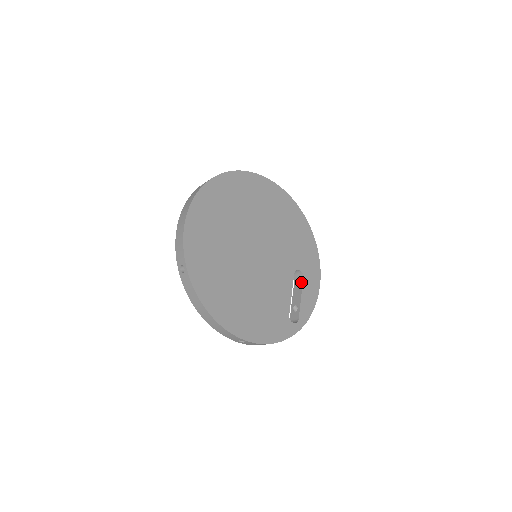
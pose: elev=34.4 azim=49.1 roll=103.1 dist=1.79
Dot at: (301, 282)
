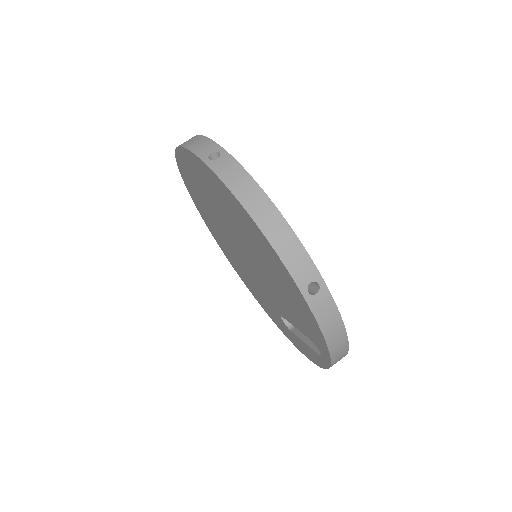
Dot at: occluded
